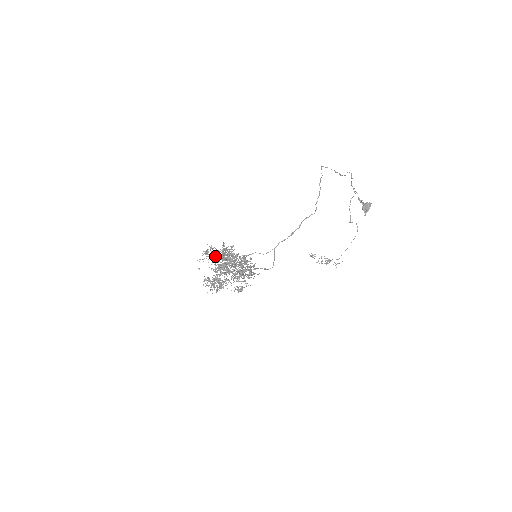
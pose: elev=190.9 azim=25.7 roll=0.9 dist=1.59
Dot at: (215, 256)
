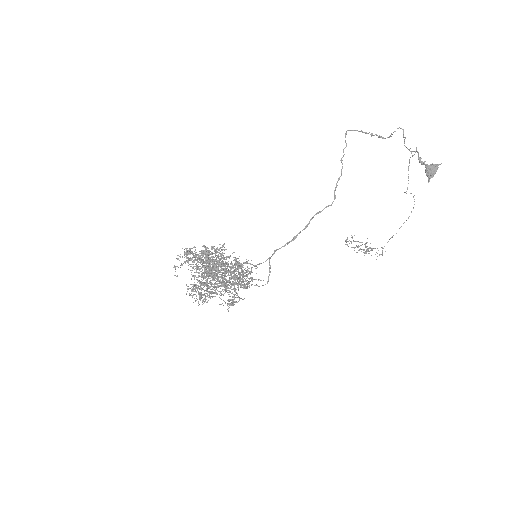
Dot at: occluded
